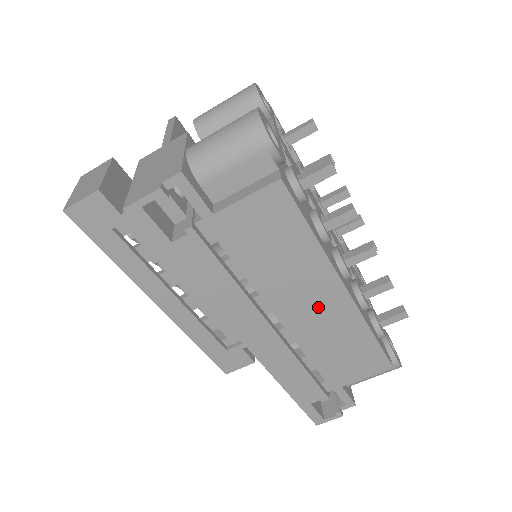
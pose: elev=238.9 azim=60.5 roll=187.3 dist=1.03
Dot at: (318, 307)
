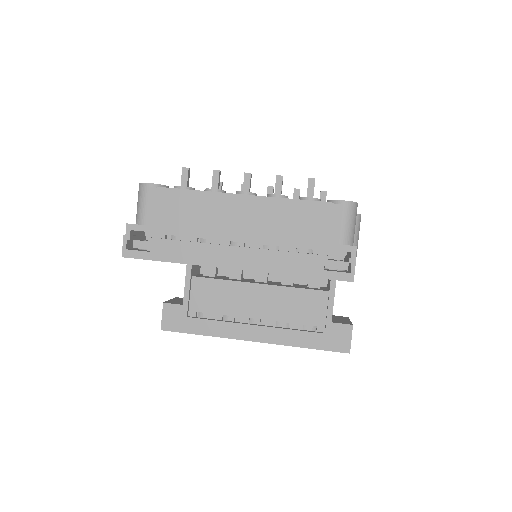
Dot at: (244, 216)
